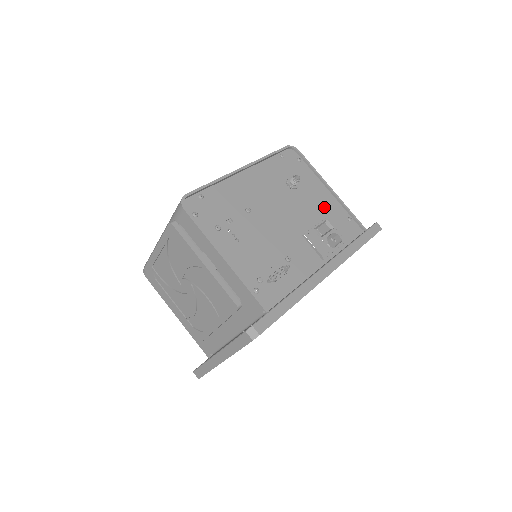
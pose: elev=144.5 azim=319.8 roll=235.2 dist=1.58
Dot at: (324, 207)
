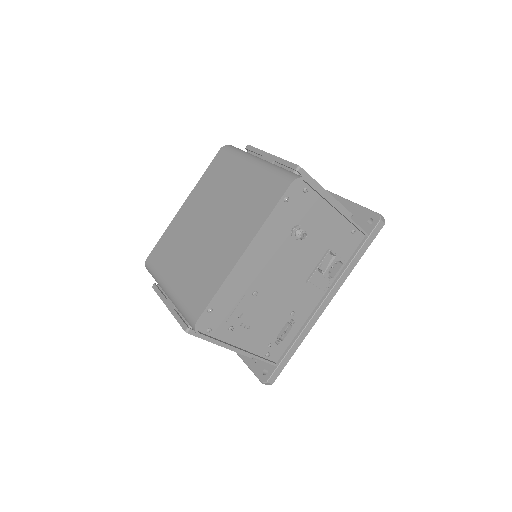
Dot at: (329, 235)
